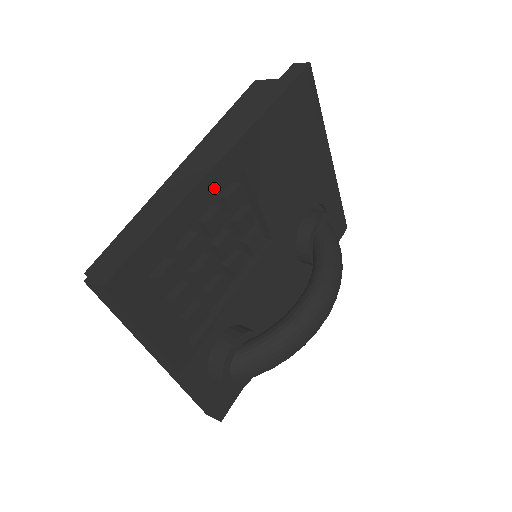
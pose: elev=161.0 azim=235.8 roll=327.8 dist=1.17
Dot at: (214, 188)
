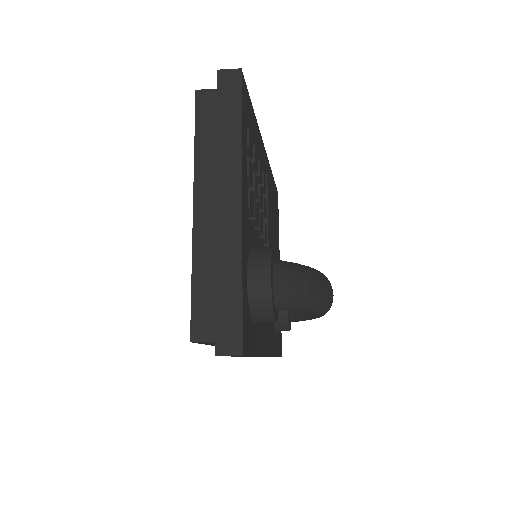
Dot at: (262, 152)
